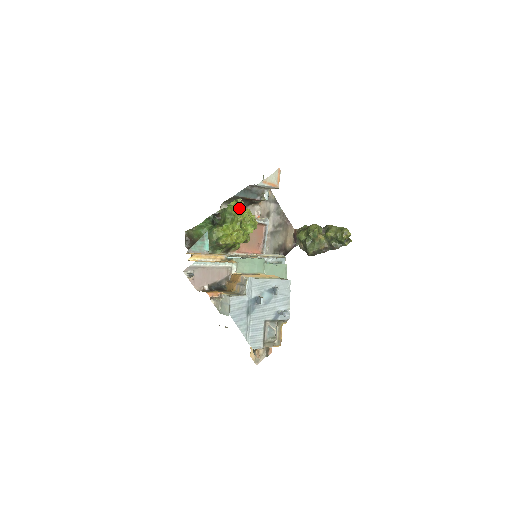
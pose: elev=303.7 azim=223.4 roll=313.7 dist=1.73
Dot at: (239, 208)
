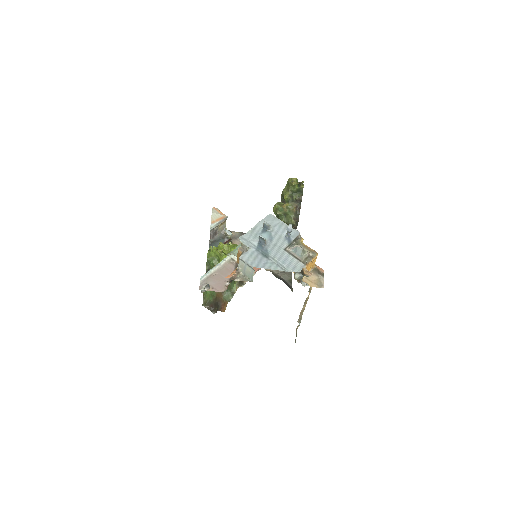
Dot at: (213, 248)
